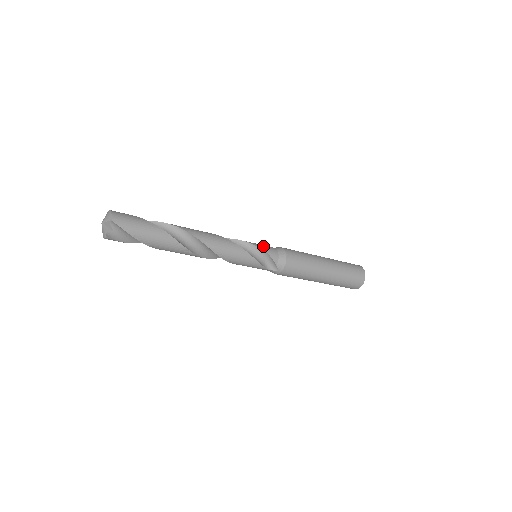
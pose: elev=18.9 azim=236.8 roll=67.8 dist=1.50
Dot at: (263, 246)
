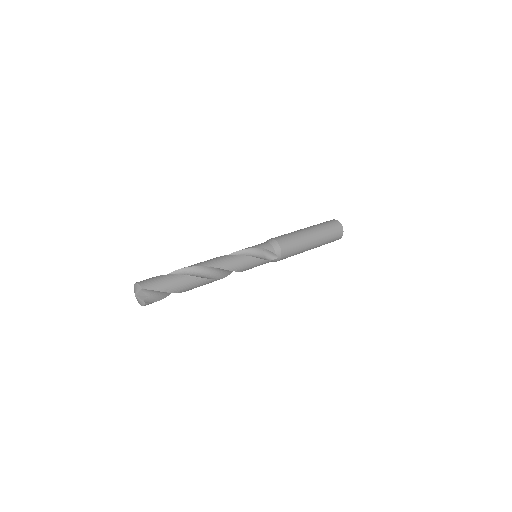
Dot at: (257, 245)
